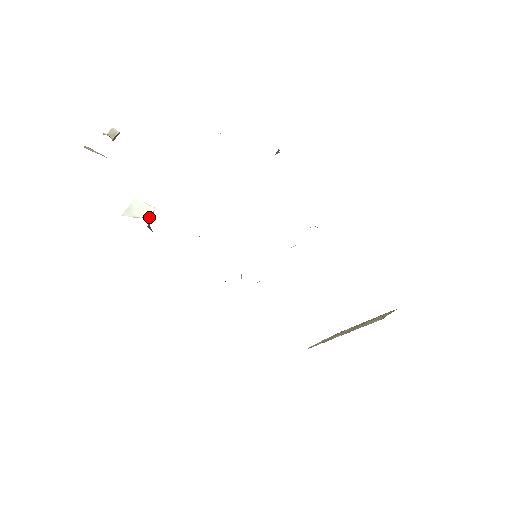
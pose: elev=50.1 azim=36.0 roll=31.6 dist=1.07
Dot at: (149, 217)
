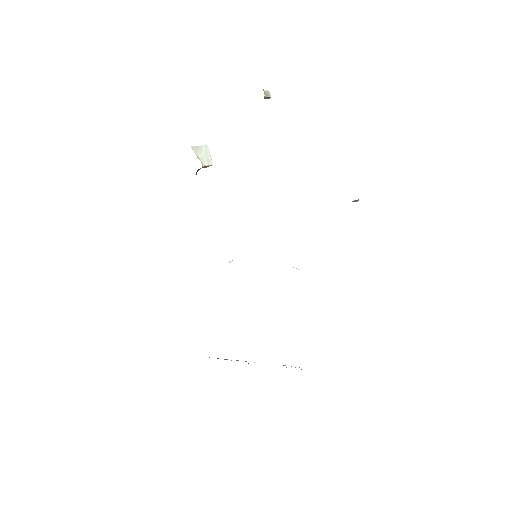
Dot at: (205, 166)
